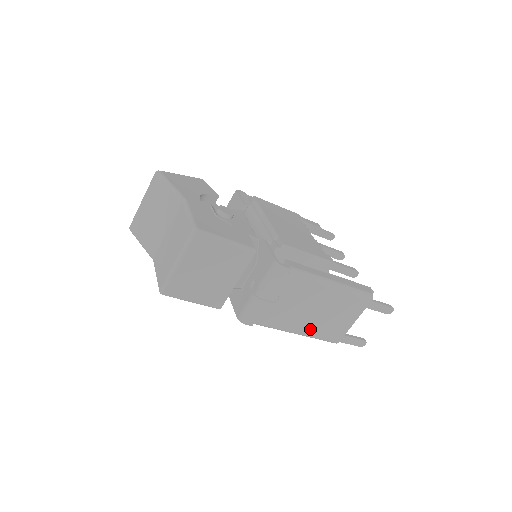
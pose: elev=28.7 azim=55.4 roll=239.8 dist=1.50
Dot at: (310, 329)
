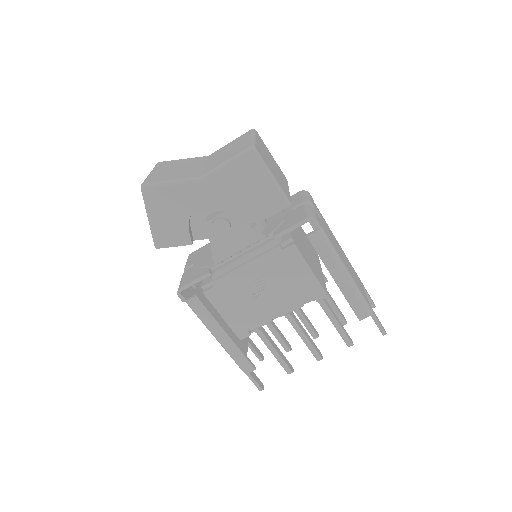
Dot at: (351, 274)
